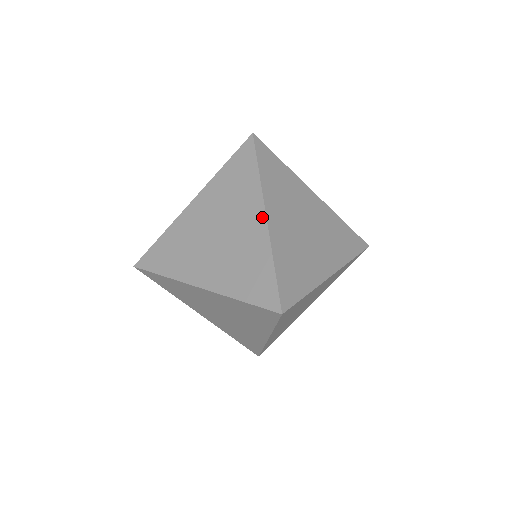
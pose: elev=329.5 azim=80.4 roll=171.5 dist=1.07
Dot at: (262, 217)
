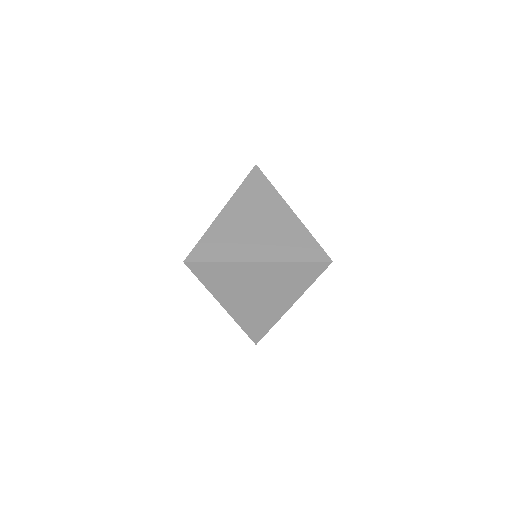
Dot at: (221, 211)
